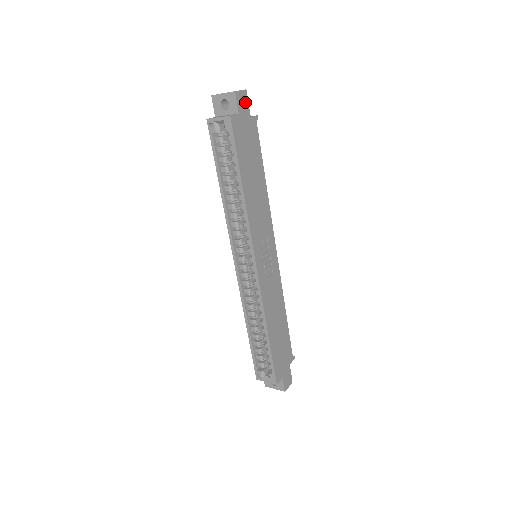
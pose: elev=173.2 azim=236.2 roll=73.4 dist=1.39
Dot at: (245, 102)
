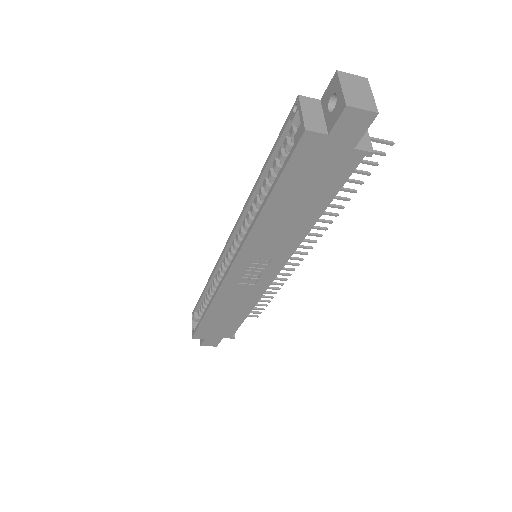
Dot at: (359, 127)
